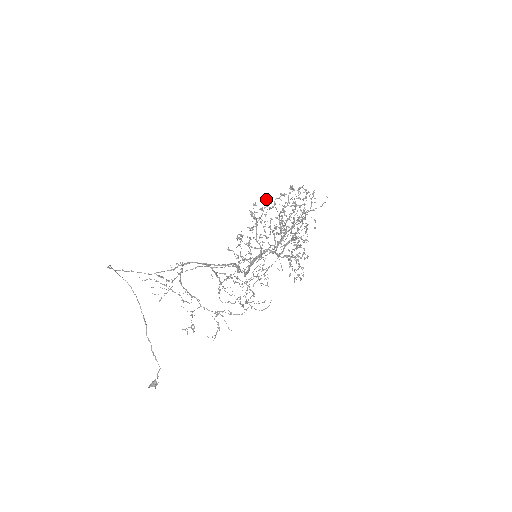
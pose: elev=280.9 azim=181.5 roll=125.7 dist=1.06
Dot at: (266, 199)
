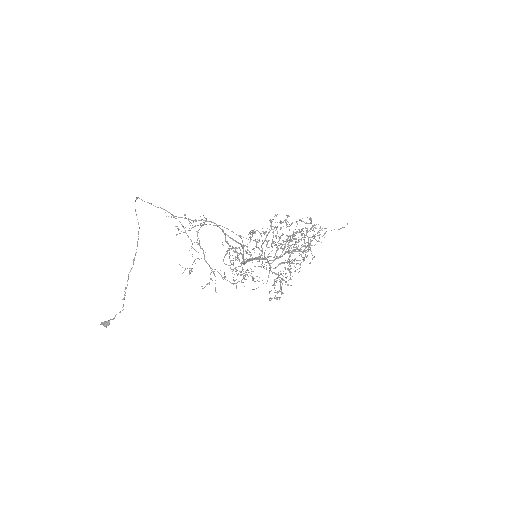
Dot at: (288, 216)
